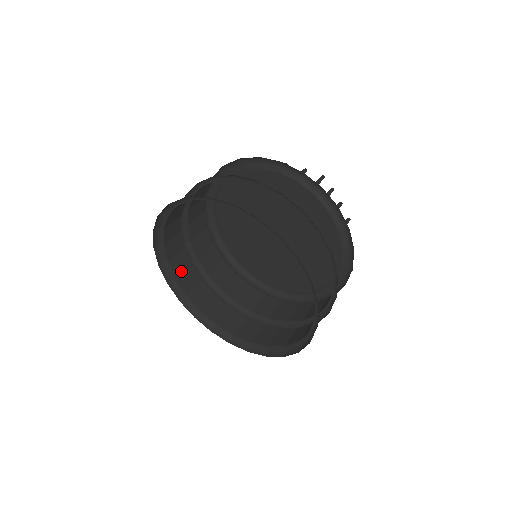
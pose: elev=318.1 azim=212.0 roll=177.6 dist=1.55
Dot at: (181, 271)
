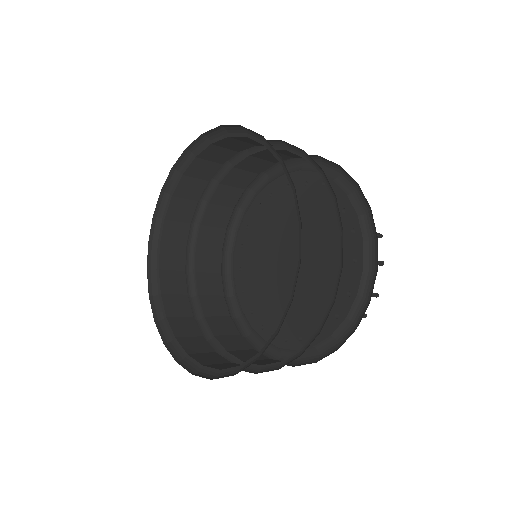
Dot at: (171, 291)
